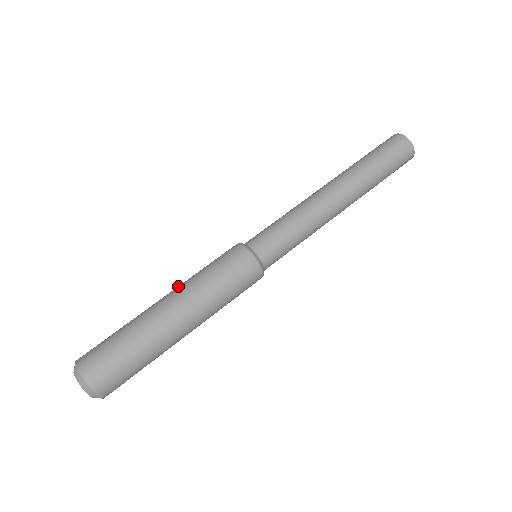
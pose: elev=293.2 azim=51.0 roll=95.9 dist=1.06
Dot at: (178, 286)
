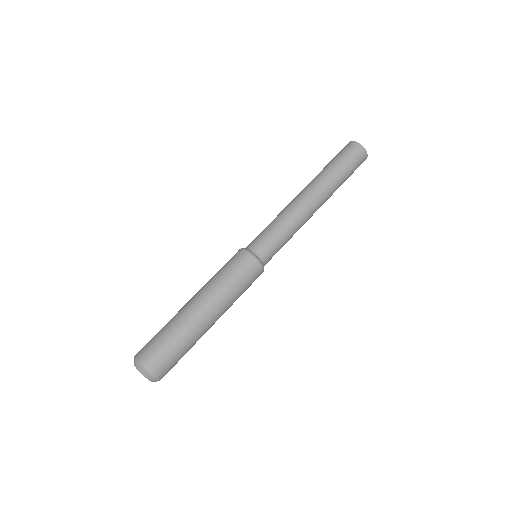
Dot at: occluded
